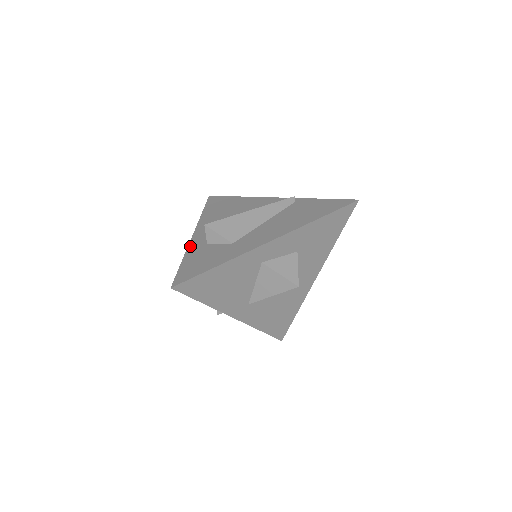
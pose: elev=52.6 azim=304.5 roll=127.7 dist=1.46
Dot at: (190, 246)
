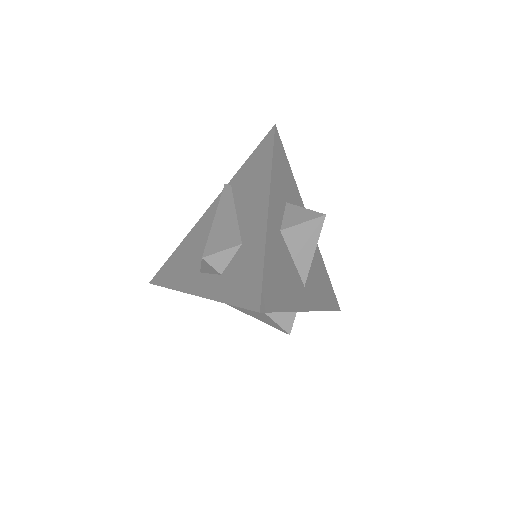
Dot at: (209, 296)
